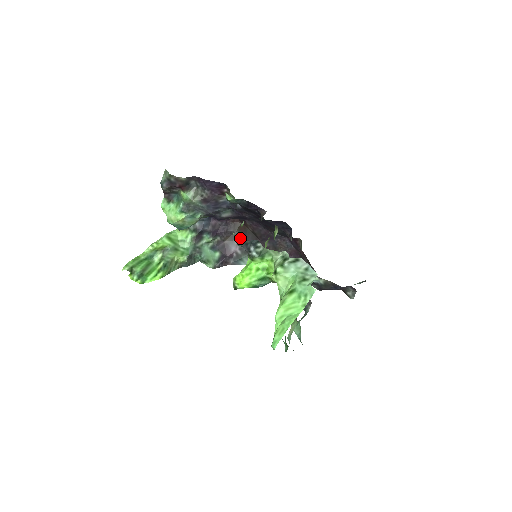
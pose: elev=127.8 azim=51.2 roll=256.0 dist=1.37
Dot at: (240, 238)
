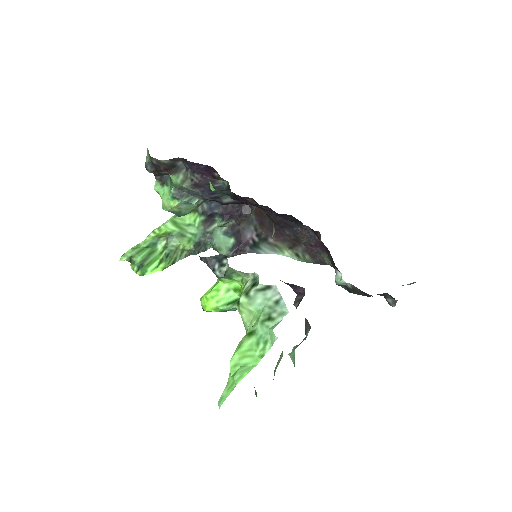
Dot at: (257, 223)
